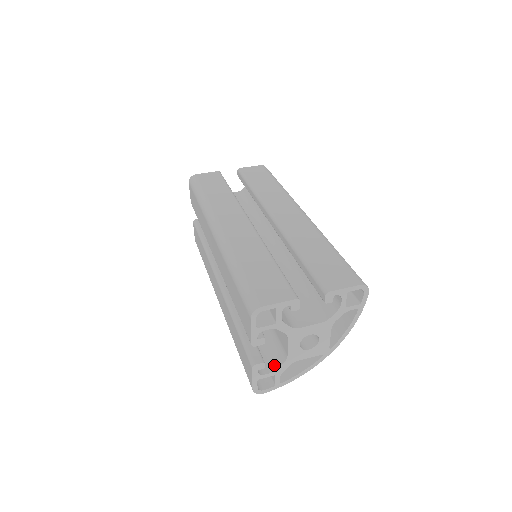
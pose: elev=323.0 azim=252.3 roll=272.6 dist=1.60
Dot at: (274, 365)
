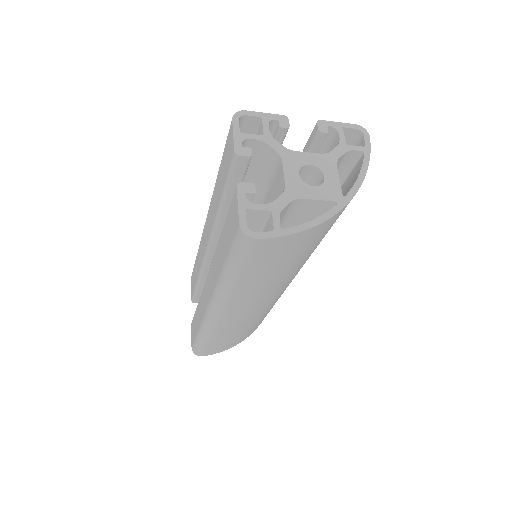
Dot at: occluded
